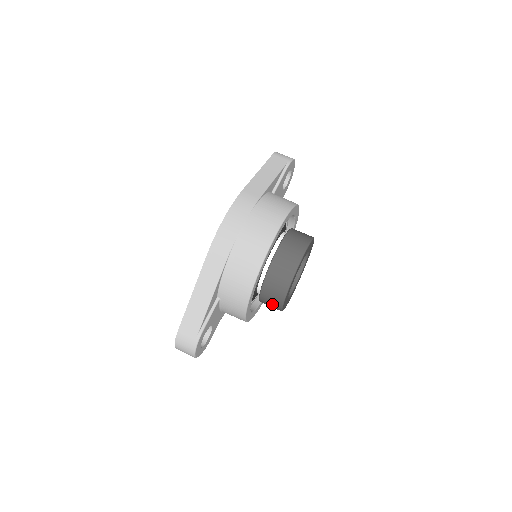
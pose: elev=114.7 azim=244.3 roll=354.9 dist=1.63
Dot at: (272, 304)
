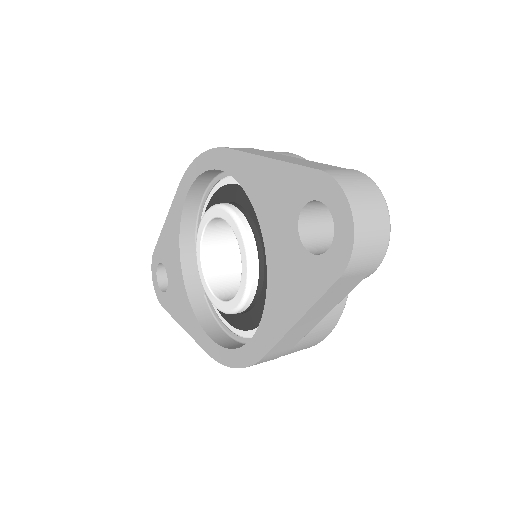
Dot at: occluded
